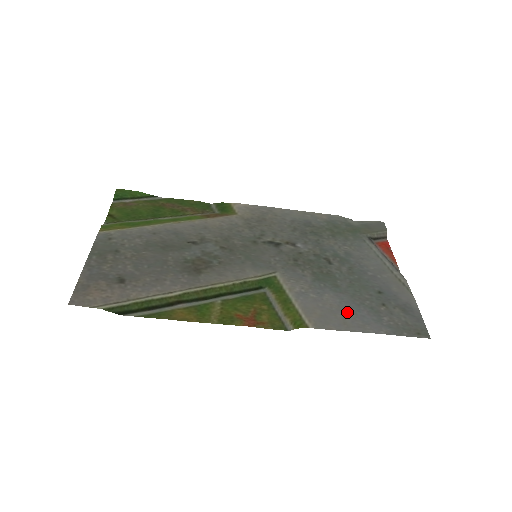
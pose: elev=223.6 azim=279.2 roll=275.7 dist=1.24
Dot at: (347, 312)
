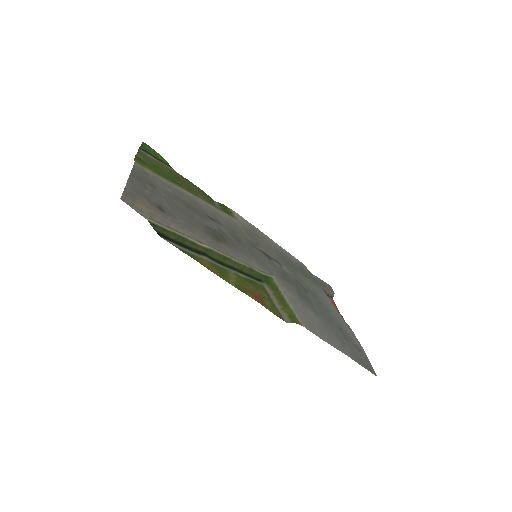
Dot at: (324, 330)
